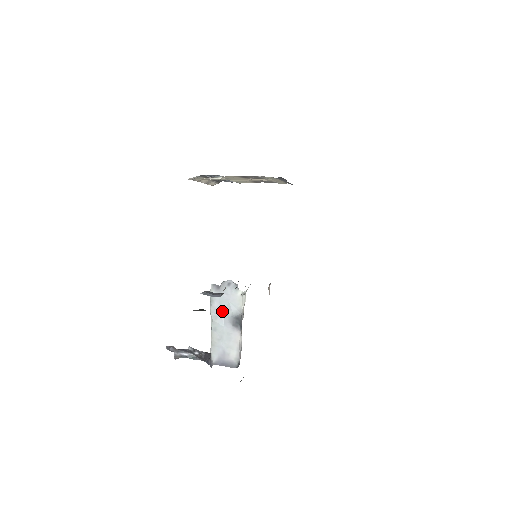
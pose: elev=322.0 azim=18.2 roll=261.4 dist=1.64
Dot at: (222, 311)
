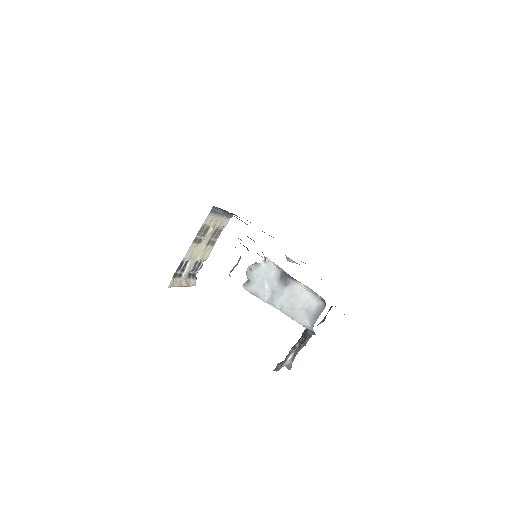
Dot at: (270, 290)
